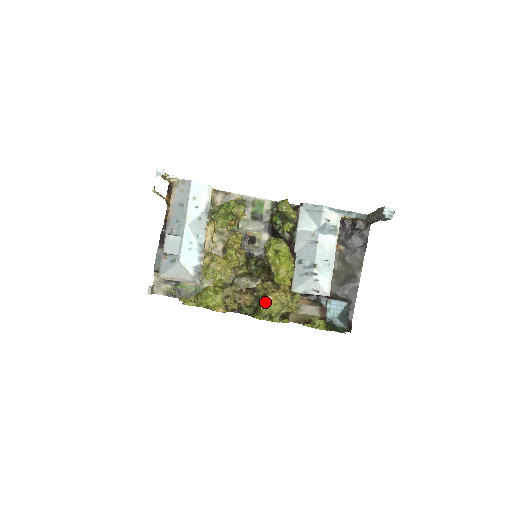
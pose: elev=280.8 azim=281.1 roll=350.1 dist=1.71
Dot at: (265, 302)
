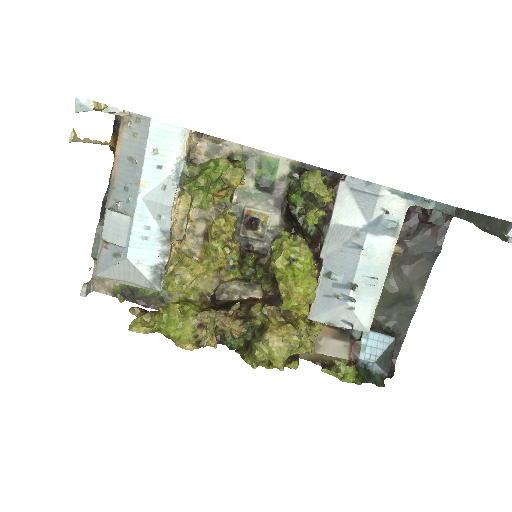
Dot at: (263, 342)
